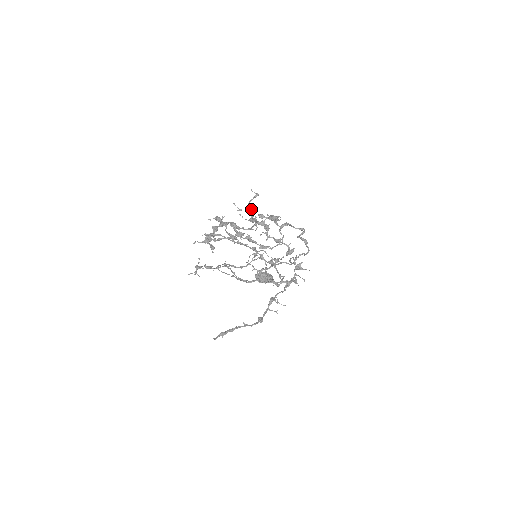
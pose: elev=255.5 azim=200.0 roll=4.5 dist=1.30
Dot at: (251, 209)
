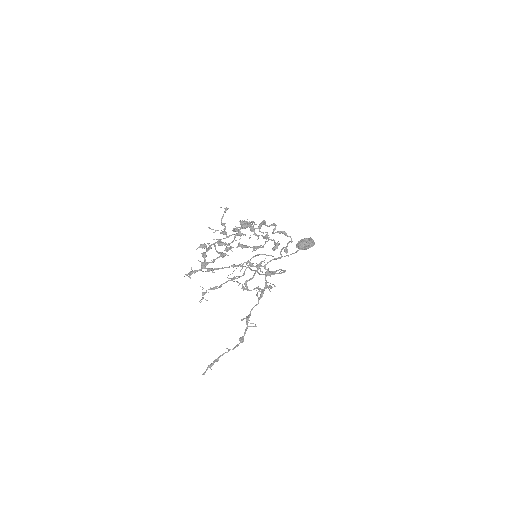
Dot at: (224, 226)
